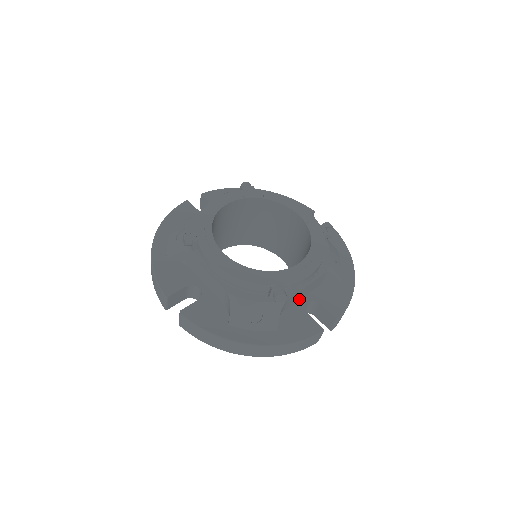
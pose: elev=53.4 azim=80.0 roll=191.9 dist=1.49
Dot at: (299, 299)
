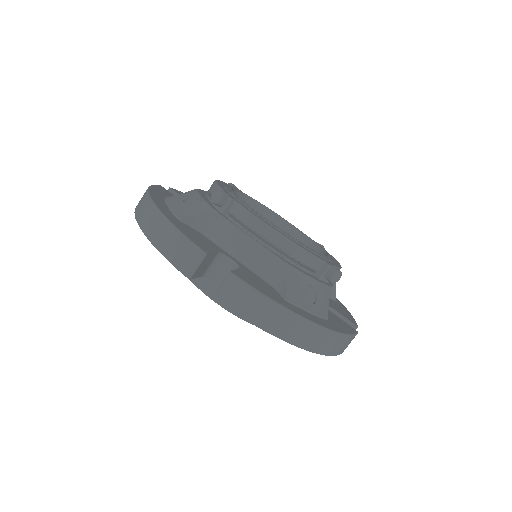
Dot at: occluded
